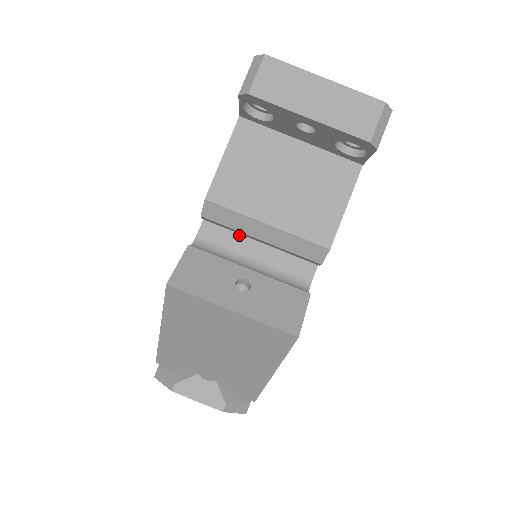
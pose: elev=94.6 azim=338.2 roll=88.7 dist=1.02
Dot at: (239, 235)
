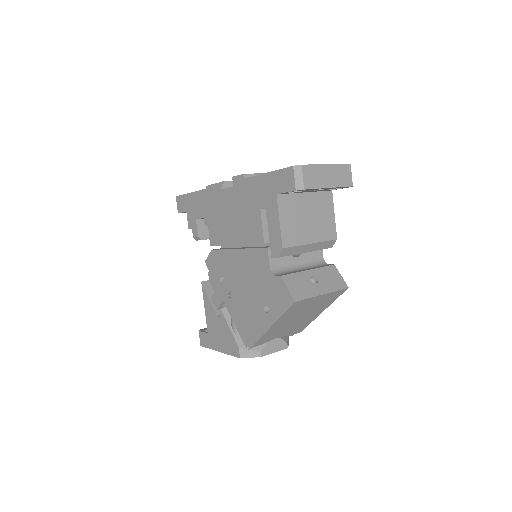
Dot at: occluded
